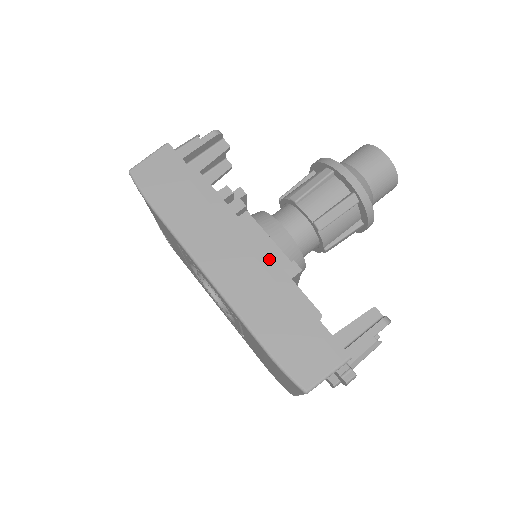
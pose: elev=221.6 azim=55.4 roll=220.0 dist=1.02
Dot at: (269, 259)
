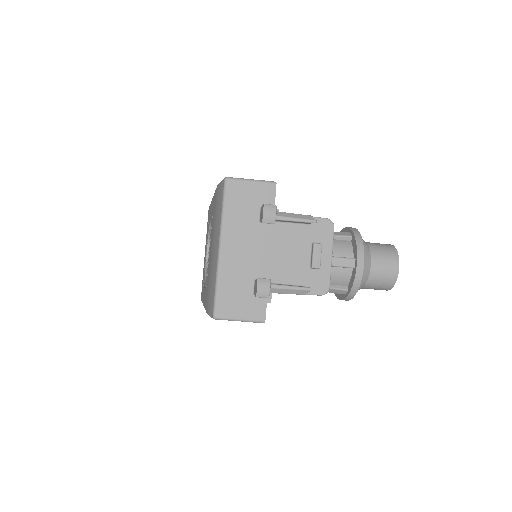
Dot at: occluded
